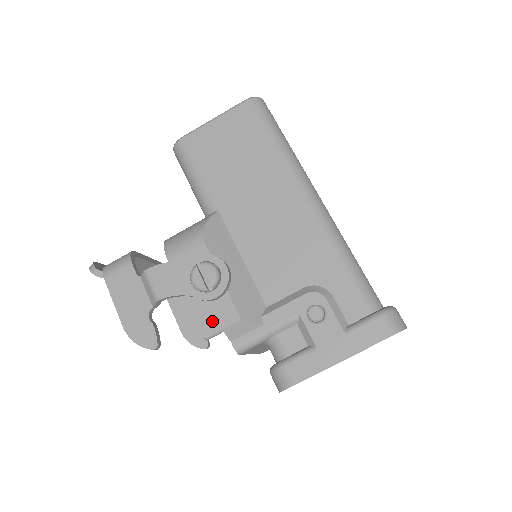
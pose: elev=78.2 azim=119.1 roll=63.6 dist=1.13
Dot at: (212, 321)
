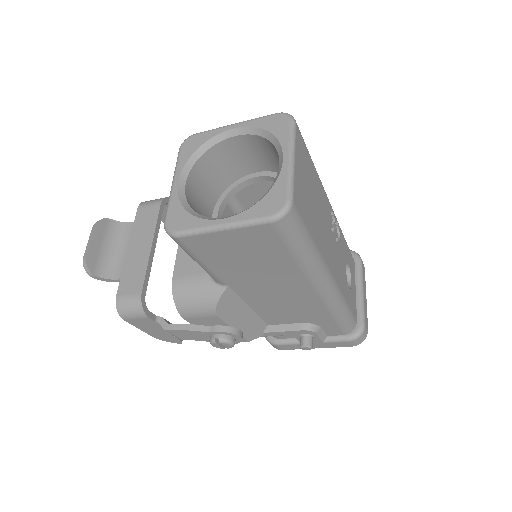
Dot at: occluded
